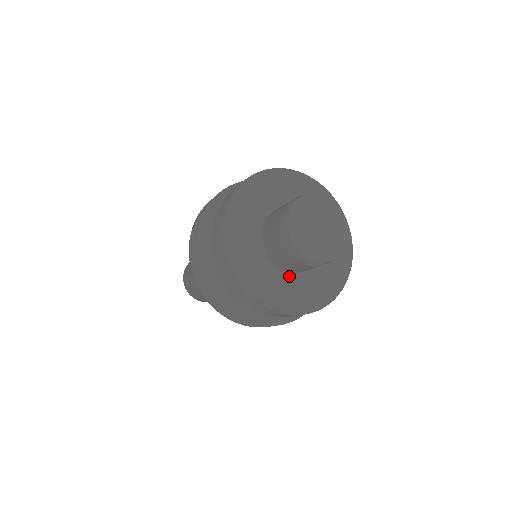
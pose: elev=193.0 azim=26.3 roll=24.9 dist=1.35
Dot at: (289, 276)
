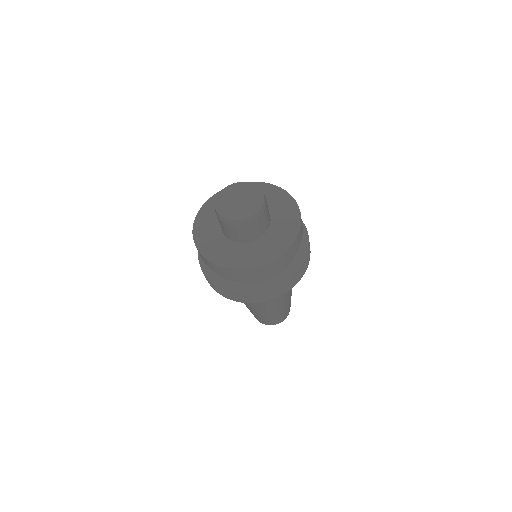
Dot at: (221, 234)
